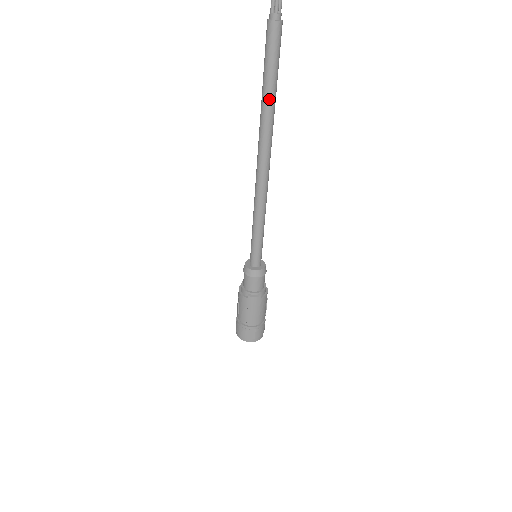
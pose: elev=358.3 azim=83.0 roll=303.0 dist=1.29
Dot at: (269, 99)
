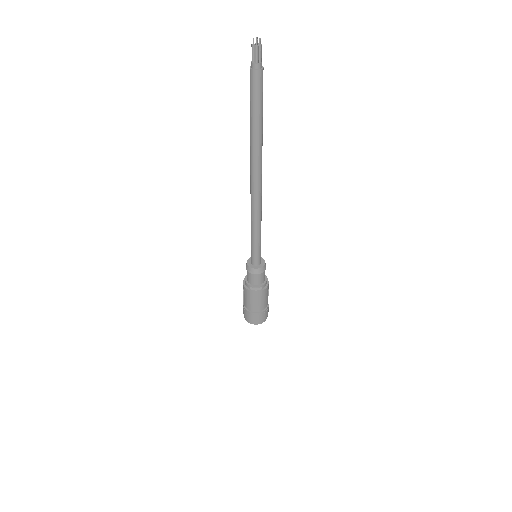
Dot at: (256, 133)
